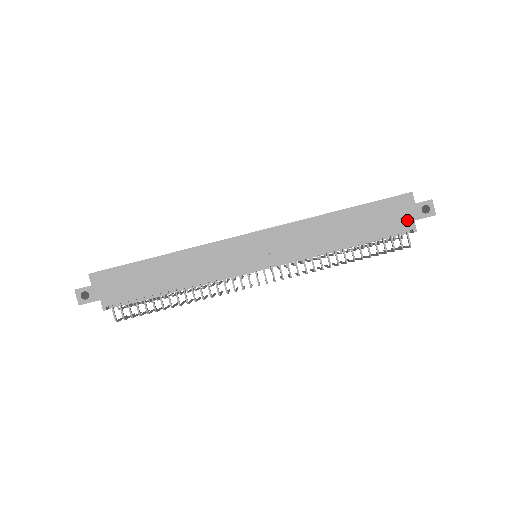
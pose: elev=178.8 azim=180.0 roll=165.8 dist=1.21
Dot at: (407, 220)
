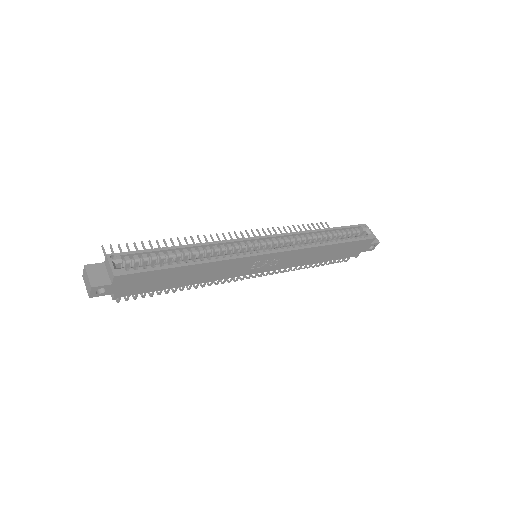
Dot at: (359, 252)
